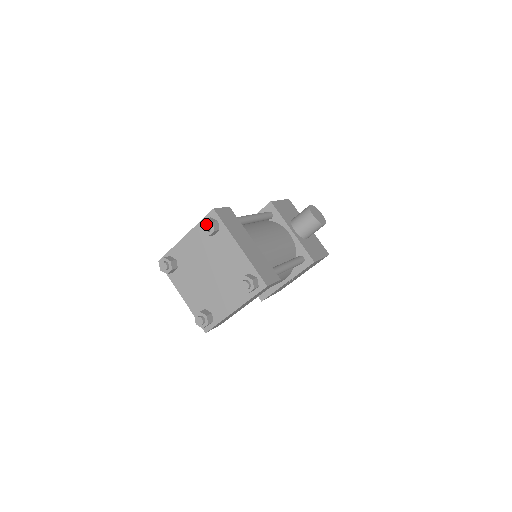
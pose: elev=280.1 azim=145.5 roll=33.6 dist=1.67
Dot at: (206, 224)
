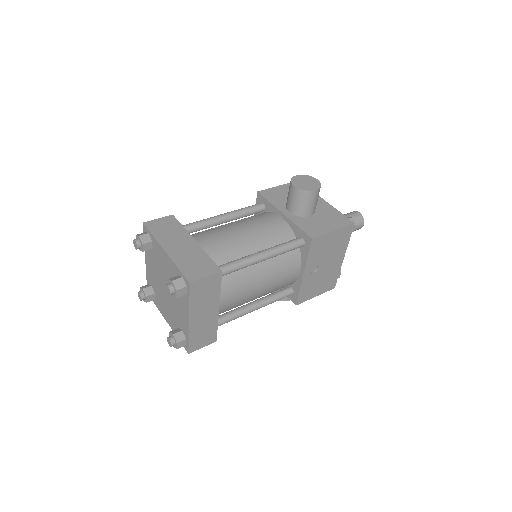
Dot at: (134, 240)
